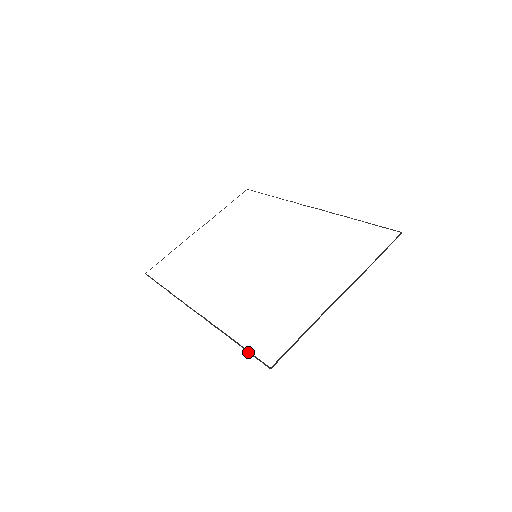
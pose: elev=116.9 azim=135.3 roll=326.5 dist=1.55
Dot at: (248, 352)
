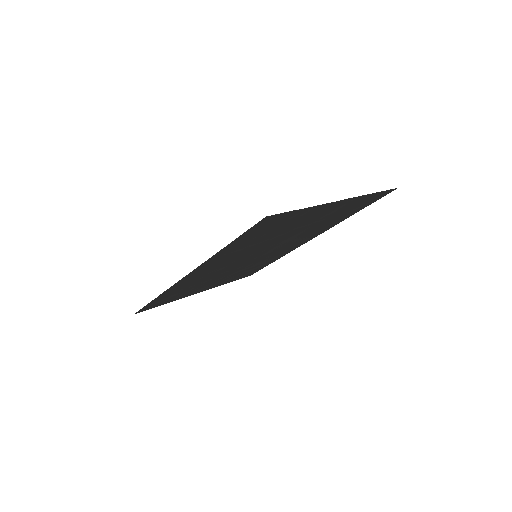
Dot at: occluded
